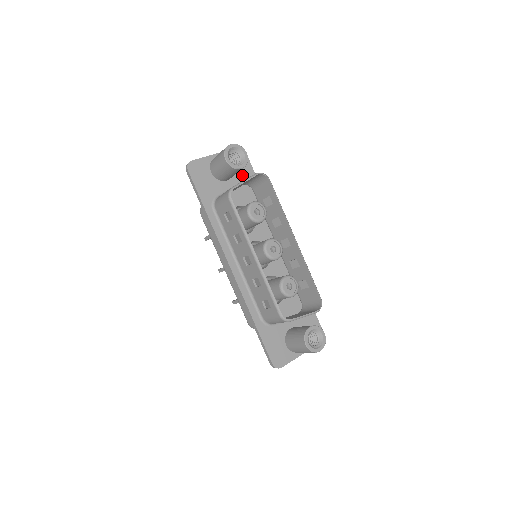
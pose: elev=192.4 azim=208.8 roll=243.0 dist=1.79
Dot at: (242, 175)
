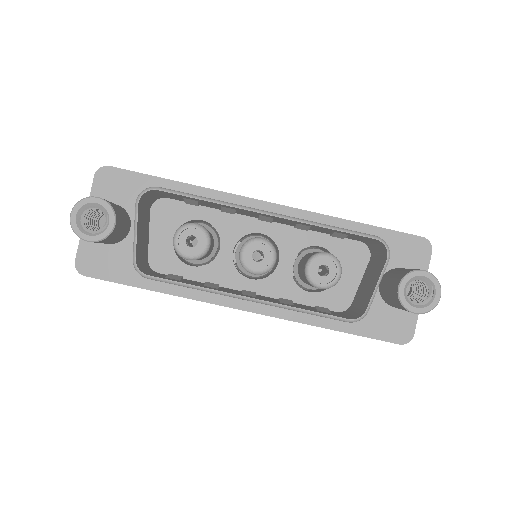
Dot at: (136, 198)
